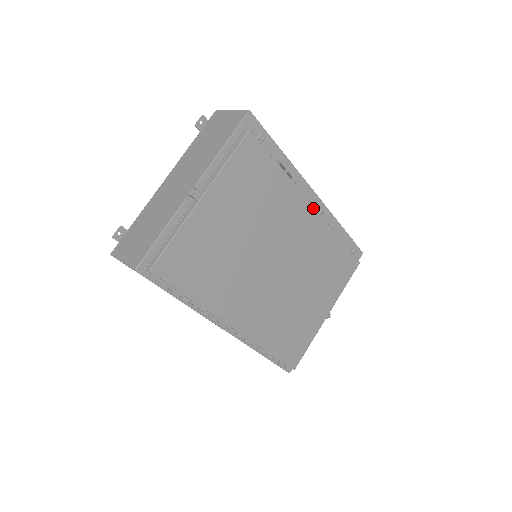
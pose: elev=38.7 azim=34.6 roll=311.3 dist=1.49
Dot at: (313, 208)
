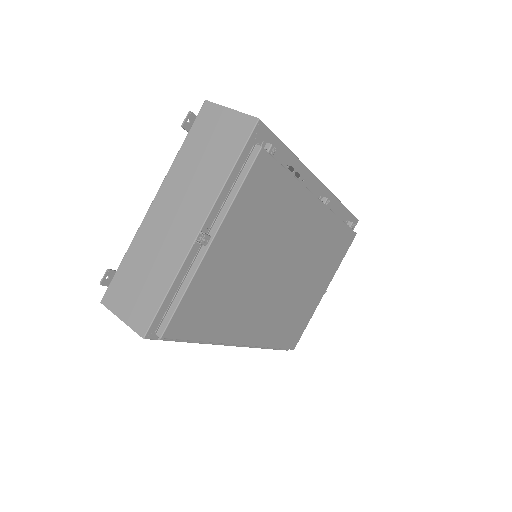
Dot at: (320, 202)
